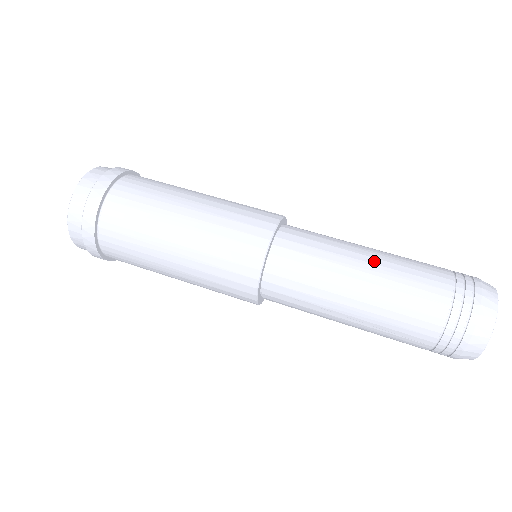
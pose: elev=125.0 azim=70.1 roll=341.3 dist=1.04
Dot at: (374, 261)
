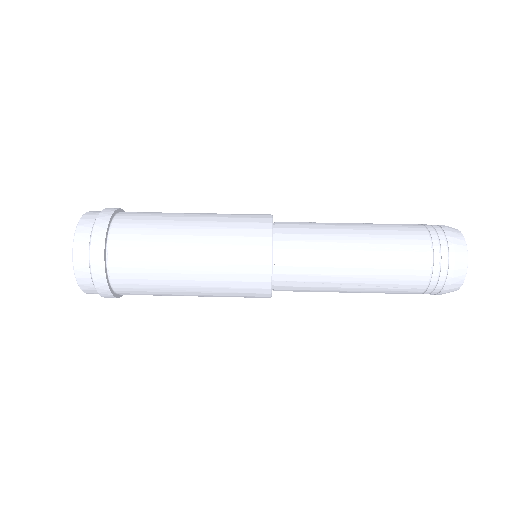
Dot at: (361, 232)
